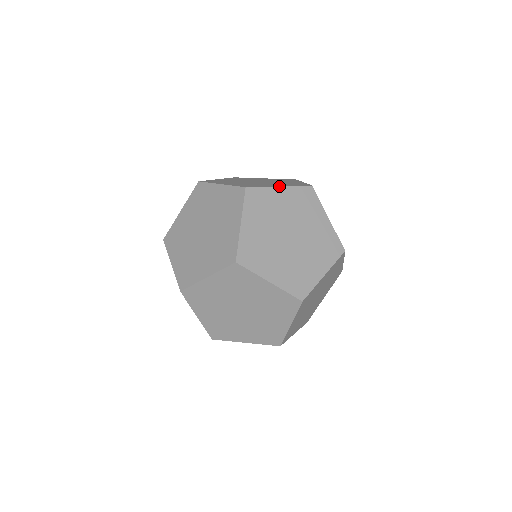
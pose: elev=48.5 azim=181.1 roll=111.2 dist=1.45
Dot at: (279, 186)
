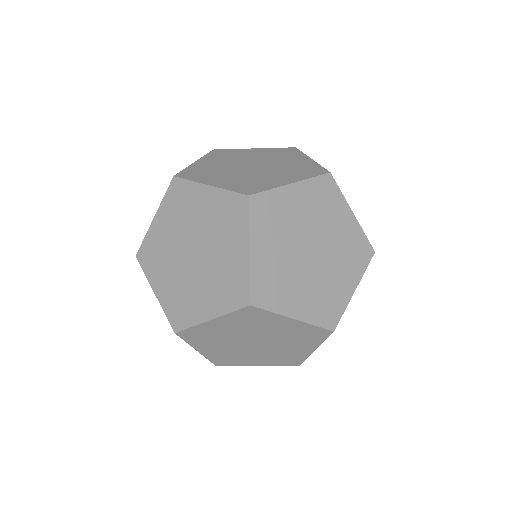
Dot at: (291, 183)
